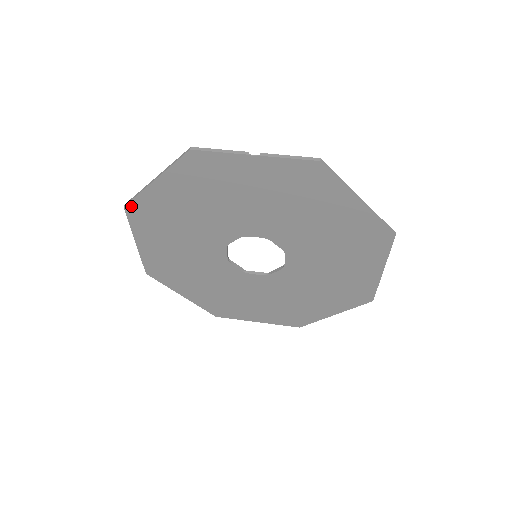
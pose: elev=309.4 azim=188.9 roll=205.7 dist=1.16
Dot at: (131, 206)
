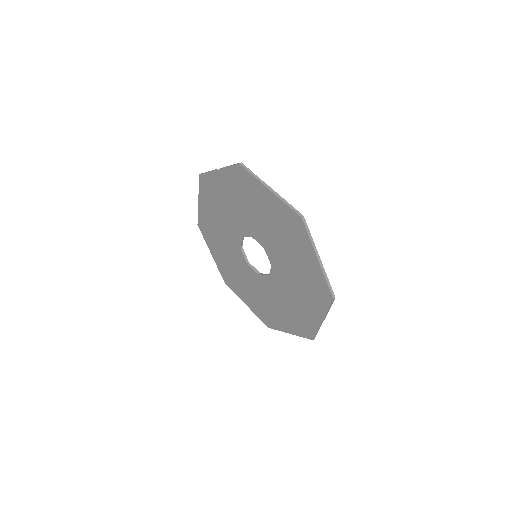
Dot at: (199, 223)
